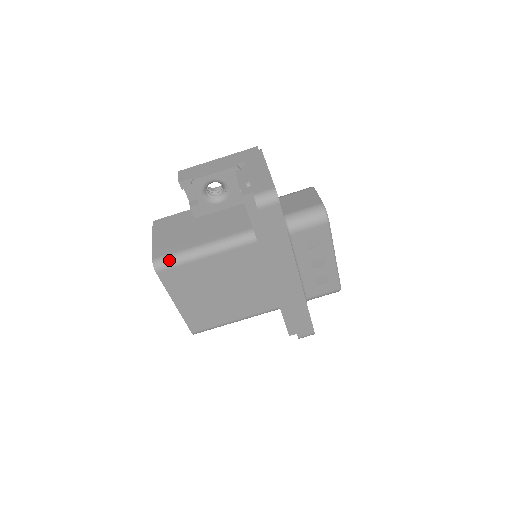
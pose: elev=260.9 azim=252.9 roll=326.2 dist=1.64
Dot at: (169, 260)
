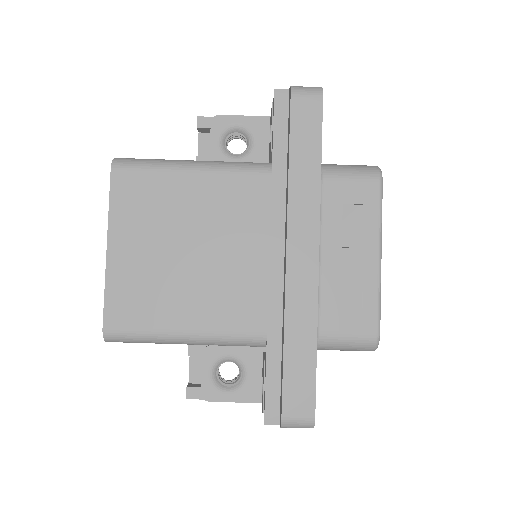
Dot at: (138, 160)
